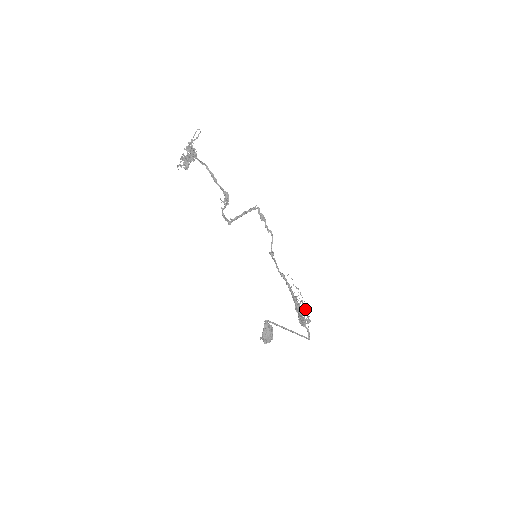
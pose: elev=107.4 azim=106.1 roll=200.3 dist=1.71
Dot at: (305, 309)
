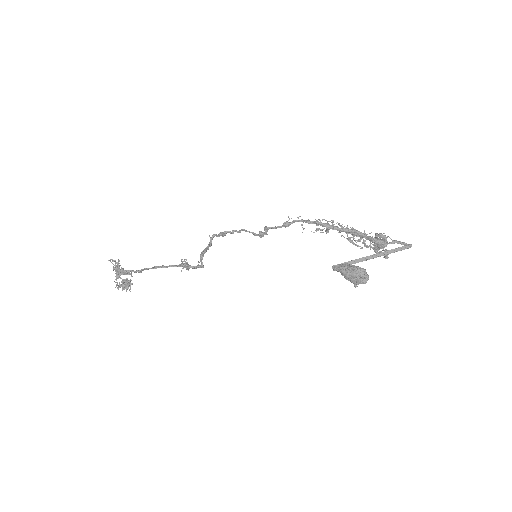
Dot at: occluded
